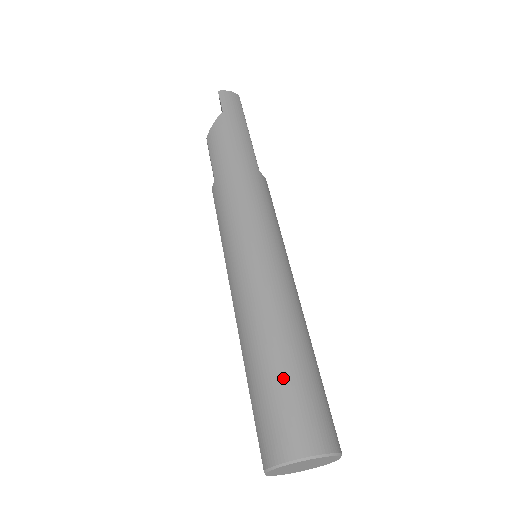
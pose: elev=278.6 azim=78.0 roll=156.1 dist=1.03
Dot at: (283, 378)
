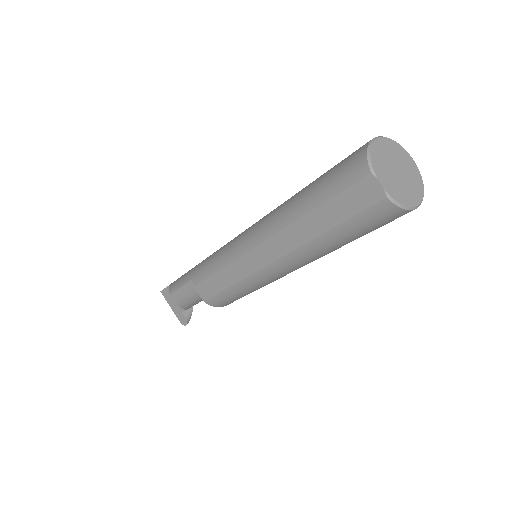
Dot at: (322, 175)
